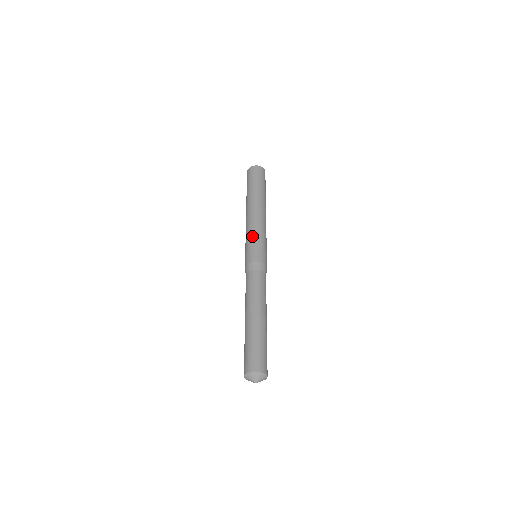
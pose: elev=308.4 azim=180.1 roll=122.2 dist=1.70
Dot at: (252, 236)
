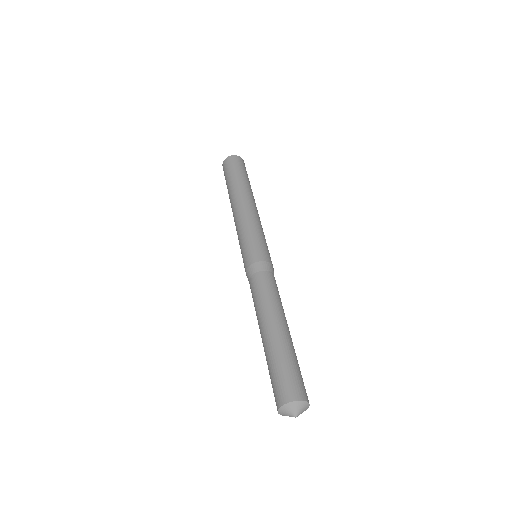
Dot at: (241, 236)
